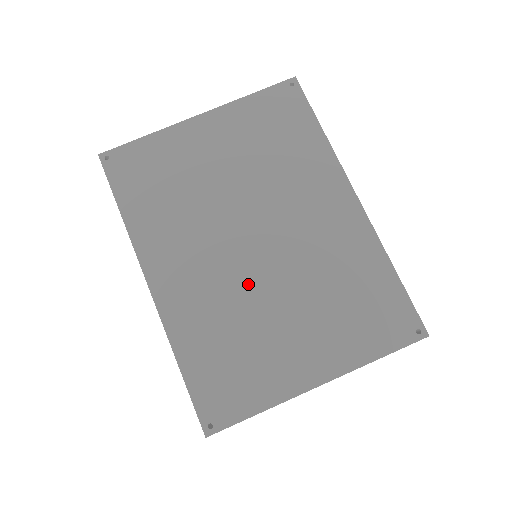
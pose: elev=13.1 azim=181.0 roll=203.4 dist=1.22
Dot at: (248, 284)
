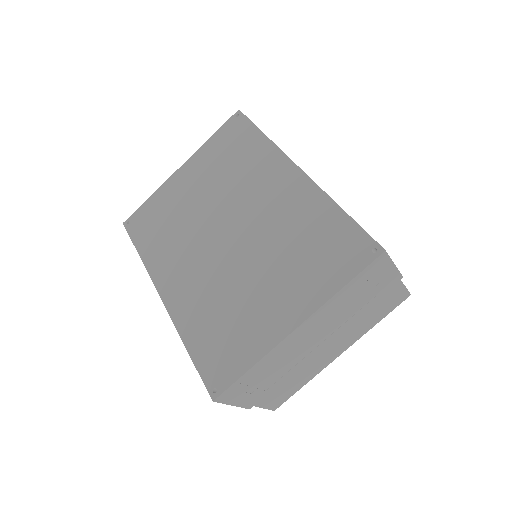
Dot at: (227, 268)
